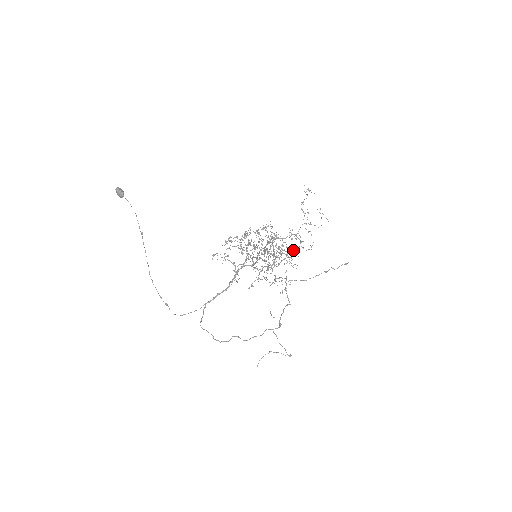
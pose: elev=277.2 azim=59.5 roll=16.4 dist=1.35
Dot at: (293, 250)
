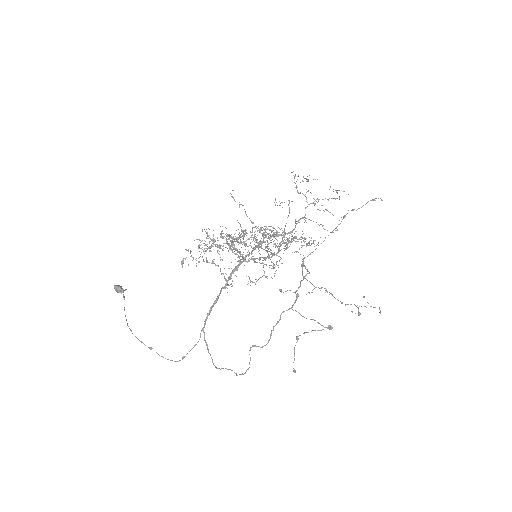
Dot at: occluded
